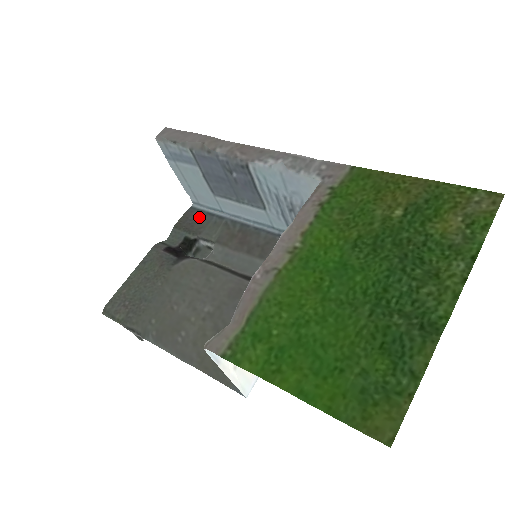
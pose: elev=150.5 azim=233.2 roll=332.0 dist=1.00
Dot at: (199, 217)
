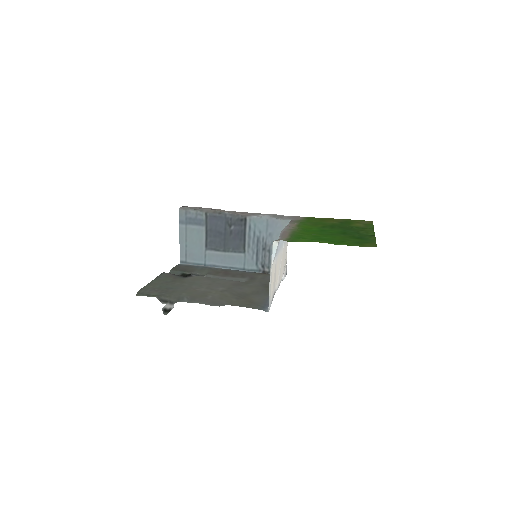
Dot at: (188, 267)
